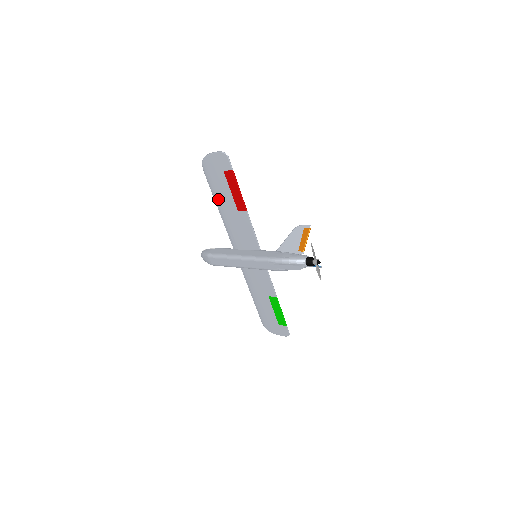
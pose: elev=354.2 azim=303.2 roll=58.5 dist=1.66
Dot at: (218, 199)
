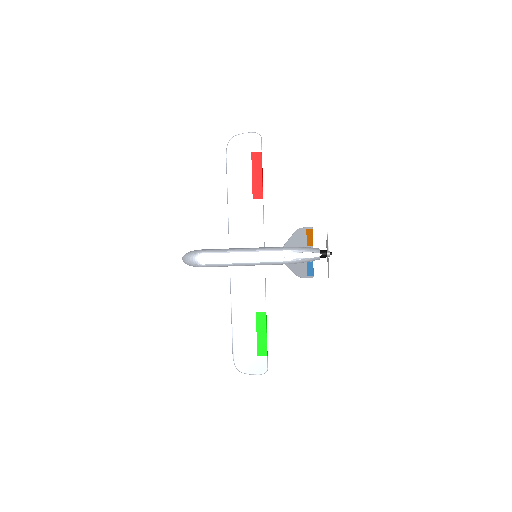
Dot at: (233, 184)
